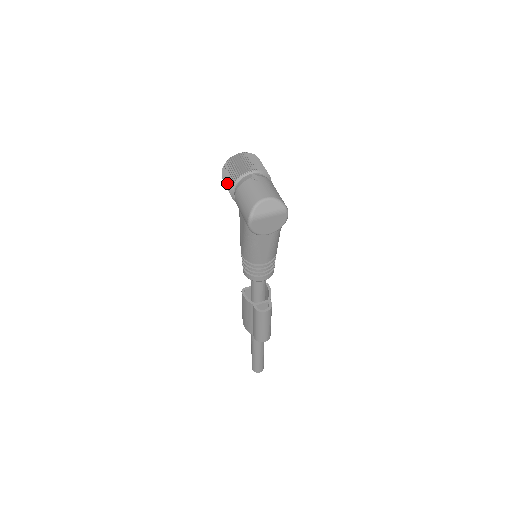
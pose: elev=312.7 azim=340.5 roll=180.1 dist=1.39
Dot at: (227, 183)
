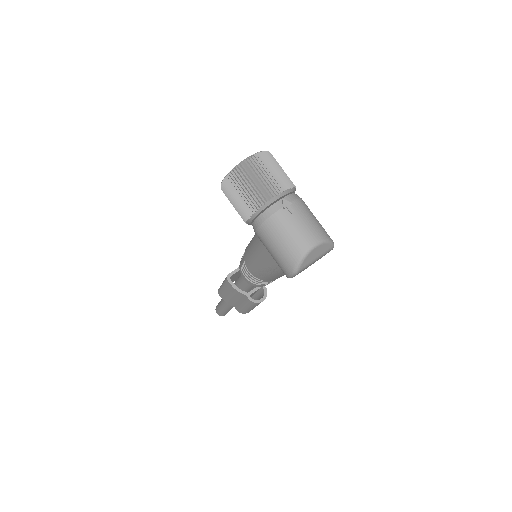
Dot at: (238, 206)
